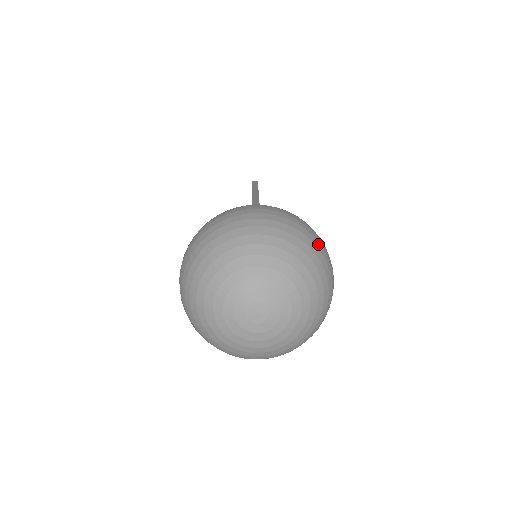
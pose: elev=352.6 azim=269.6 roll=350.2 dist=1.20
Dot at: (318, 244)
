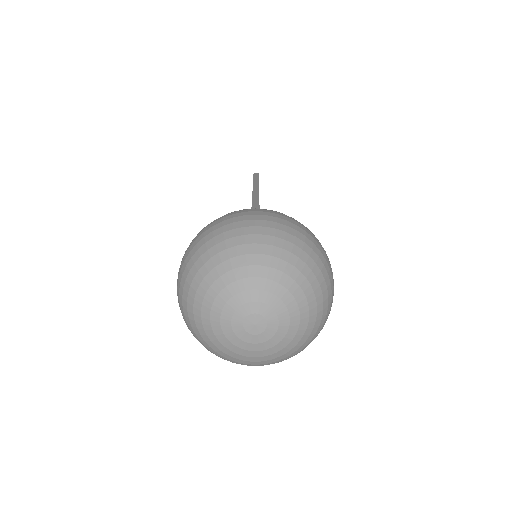
Dot at: (318, 251)
